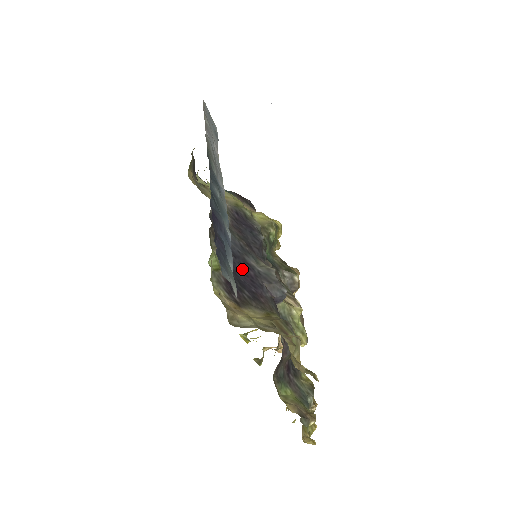
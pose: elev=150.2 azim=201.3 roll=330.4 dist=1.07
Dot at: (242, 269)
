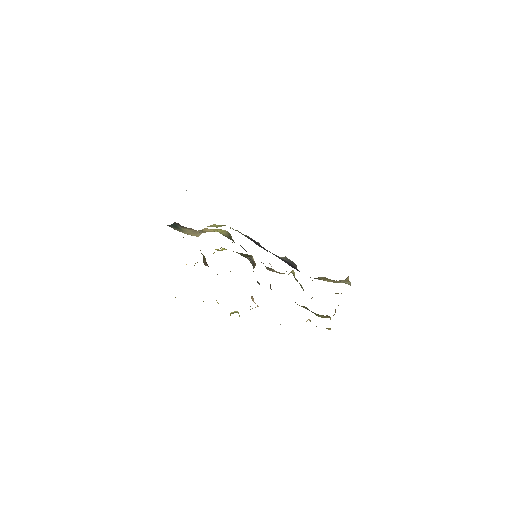
Dot at: (289, 265)
